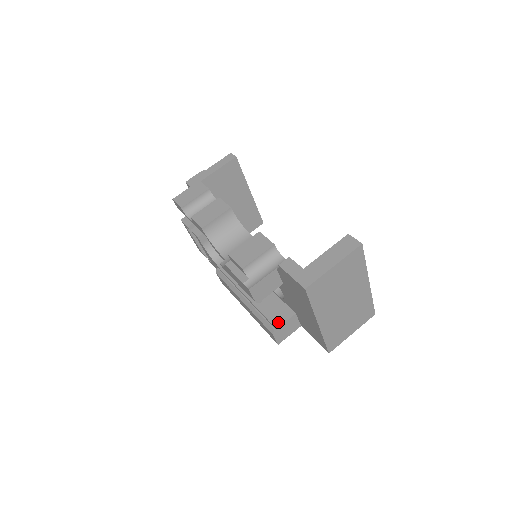
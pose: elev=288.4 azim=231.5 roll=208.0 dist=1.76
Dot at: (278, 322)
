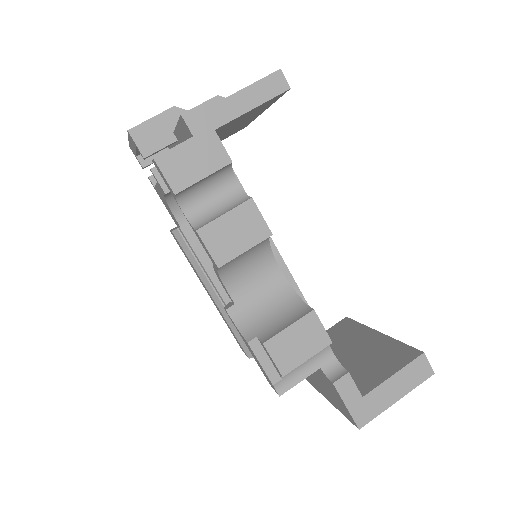
Dot at: occluded
